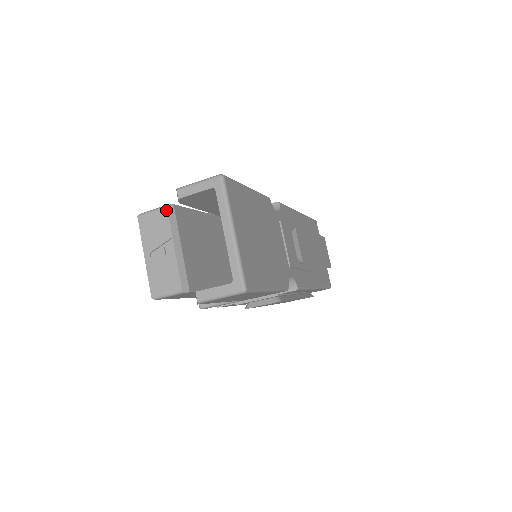
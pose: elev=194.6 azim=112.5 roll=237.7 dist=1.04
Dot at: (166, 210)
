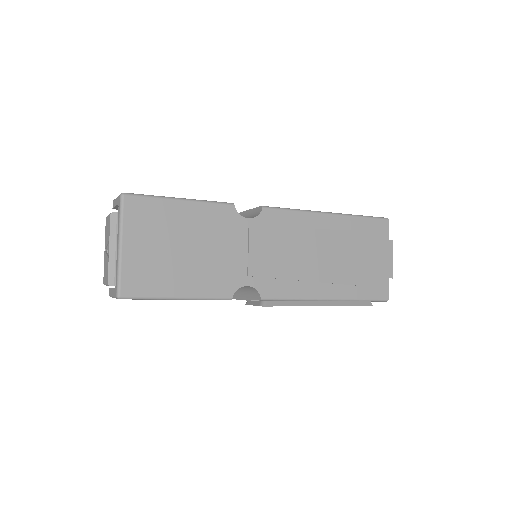
Dot at: (110, 216)
